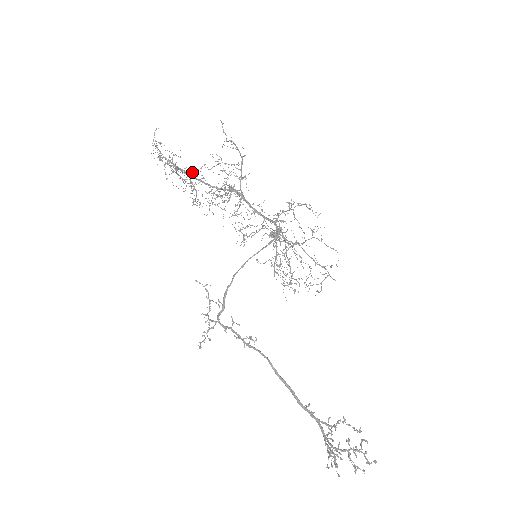
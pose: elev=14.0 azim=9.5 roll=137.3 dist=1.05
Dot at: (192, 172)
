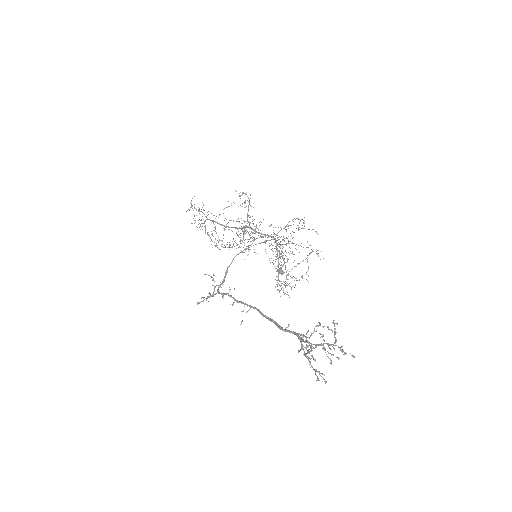
Dot at: (214, 215)
